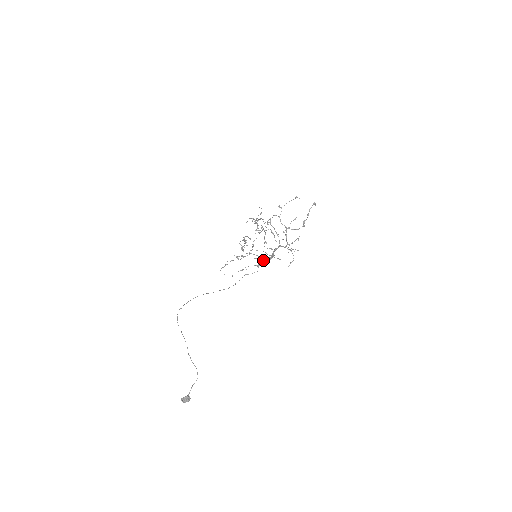
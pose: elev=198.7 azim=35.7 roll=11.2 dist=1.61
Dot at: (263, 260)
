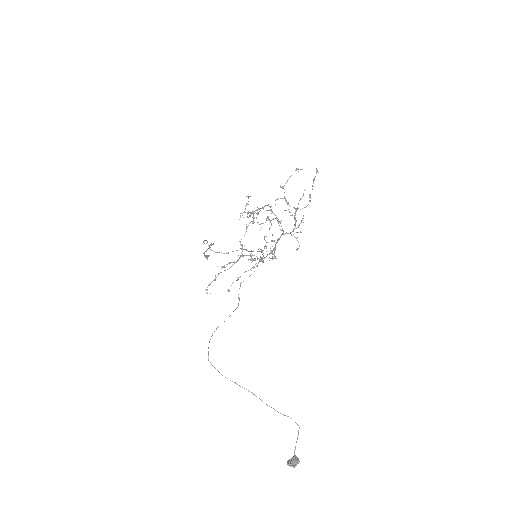
Dot at: (272, 257)
